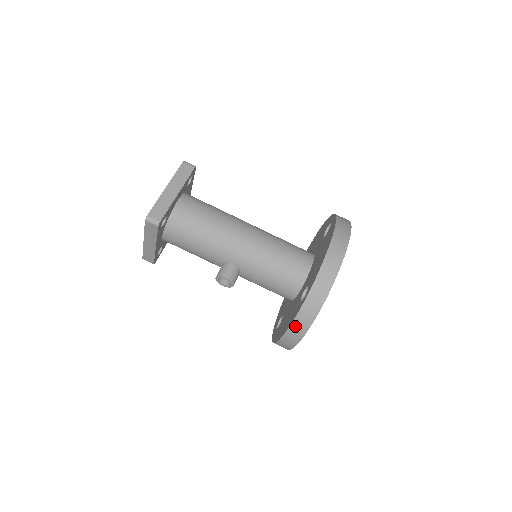
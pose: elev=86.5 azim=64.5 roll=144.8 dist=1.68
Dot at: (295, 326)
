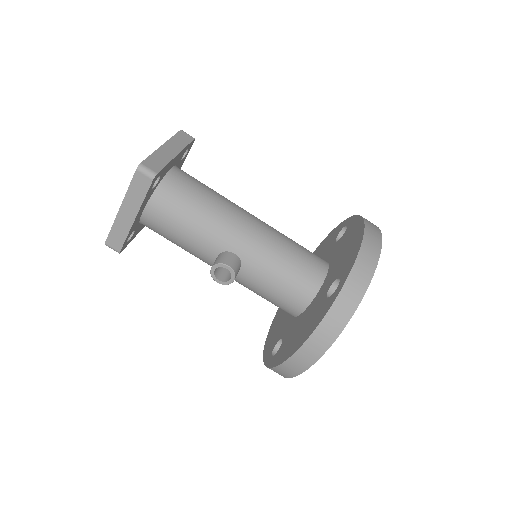
Dot at: (324, 326)
